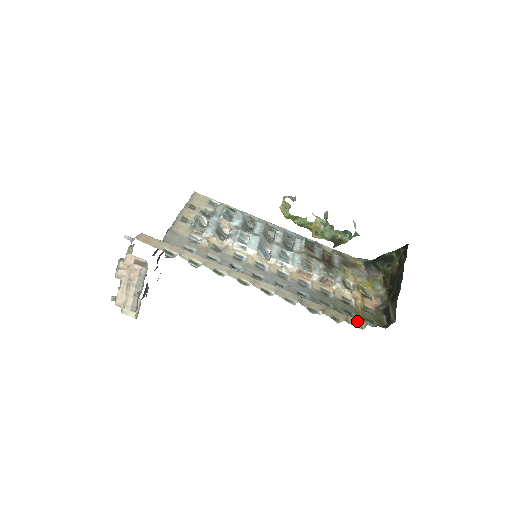
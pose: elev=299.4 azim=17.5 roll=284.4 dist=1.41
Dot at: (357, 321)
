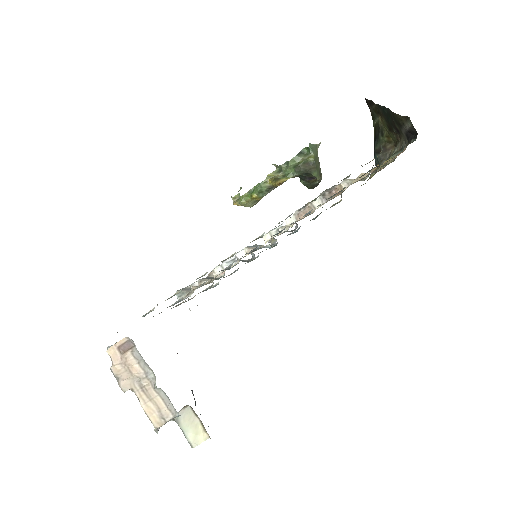
Dot at: occluded
